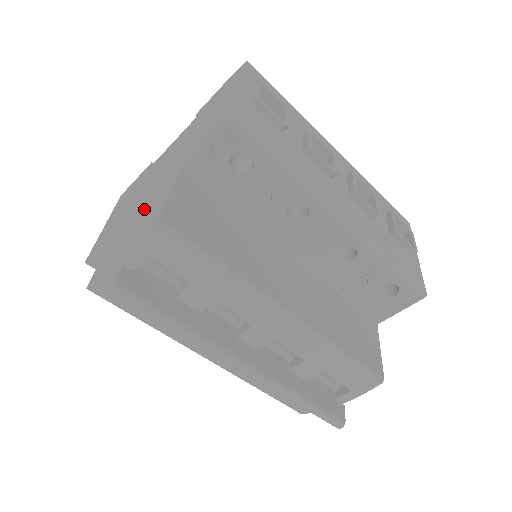
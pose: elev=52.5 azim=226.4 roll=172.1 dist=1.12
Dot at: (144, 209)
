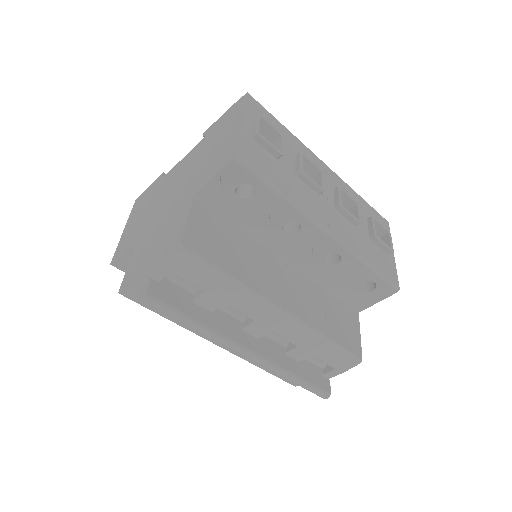
Dot at: (164, 227)
